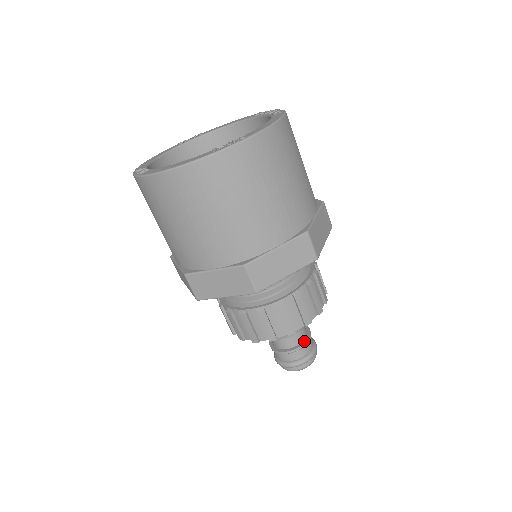
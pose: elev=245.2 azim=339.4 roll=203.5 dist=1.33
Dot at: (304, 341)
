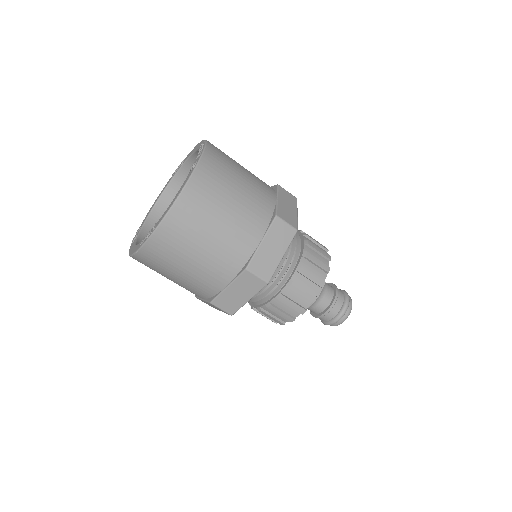
Dot at: (328, 308)
